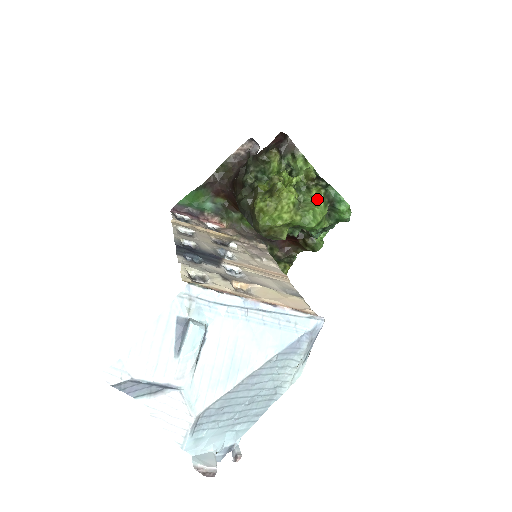
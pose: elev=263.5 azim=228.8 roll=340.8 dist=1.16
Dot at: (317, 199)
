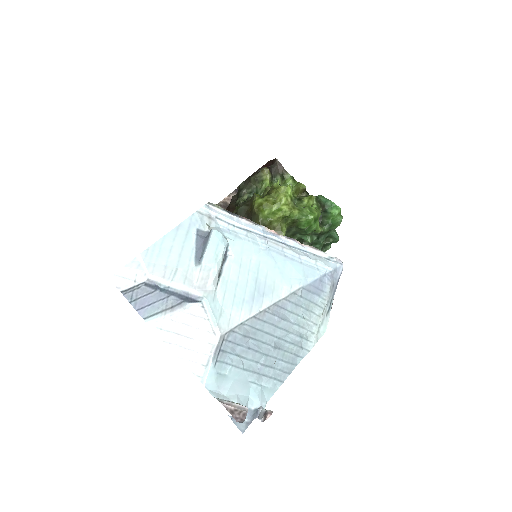
Dot at: (309, 205)
